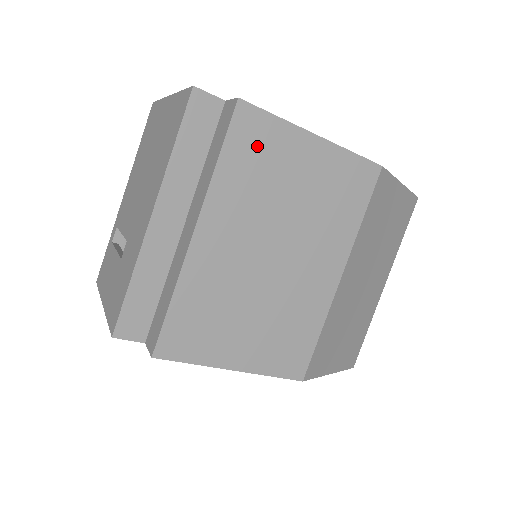
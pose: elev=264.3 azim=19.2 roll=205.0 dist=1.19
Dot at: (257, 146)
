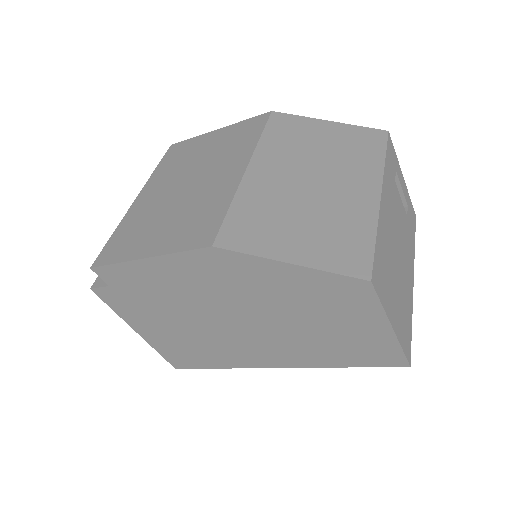
Dot at: (179, 152)
